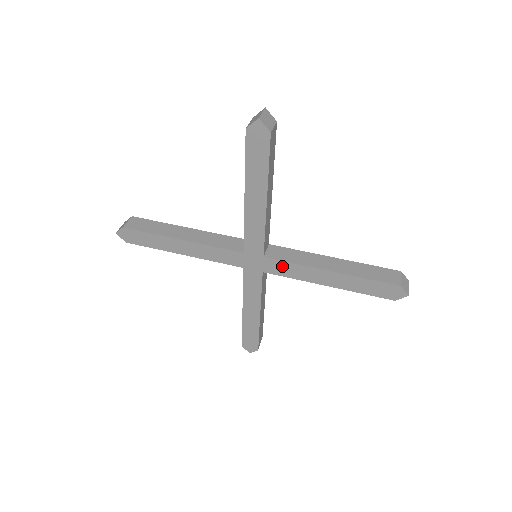
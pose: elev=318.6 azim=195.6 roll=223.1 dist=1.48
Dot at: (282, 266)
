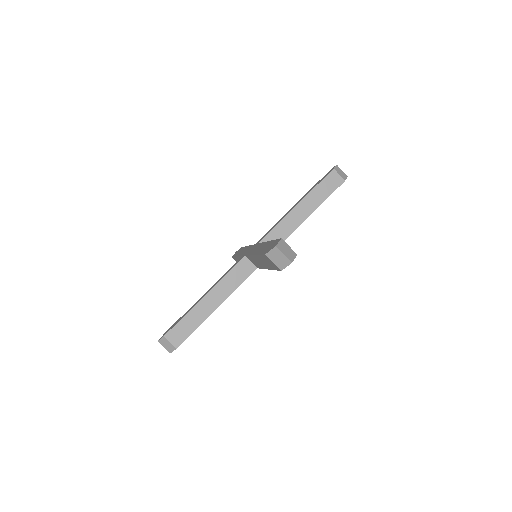
Dot at: occluded
